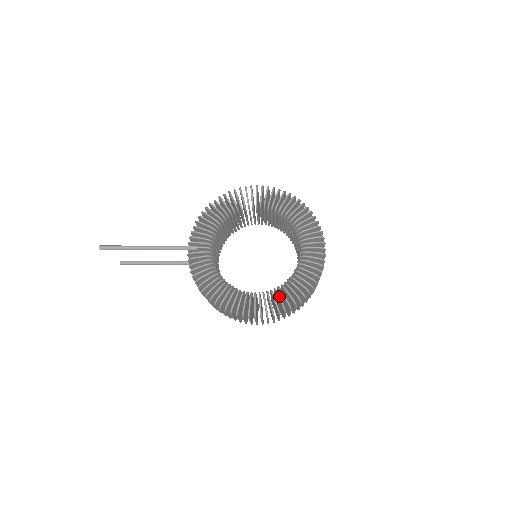
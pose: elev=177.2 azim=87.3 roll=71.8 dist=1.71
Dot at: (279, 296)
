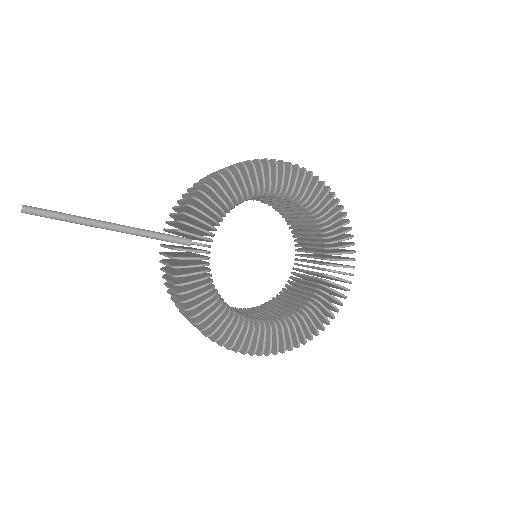
Dot at: (290, 332)
